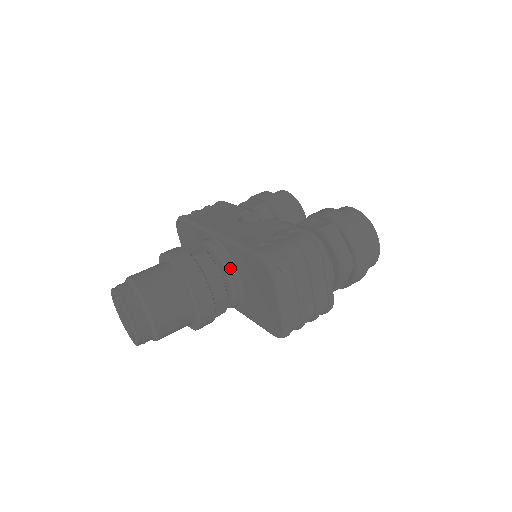
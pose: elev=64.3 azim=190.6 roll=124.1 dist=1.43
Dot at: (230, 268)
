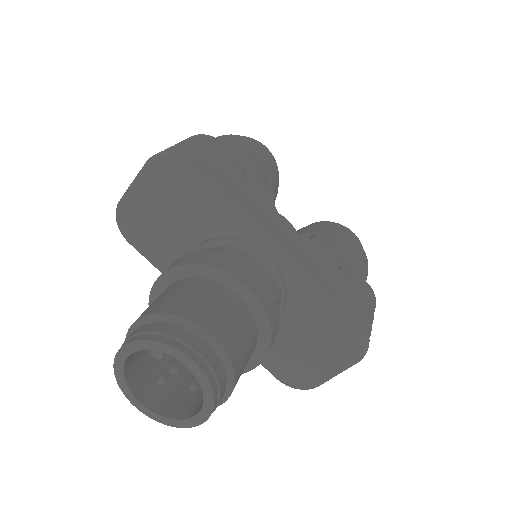
Dot at: (284, 305)
